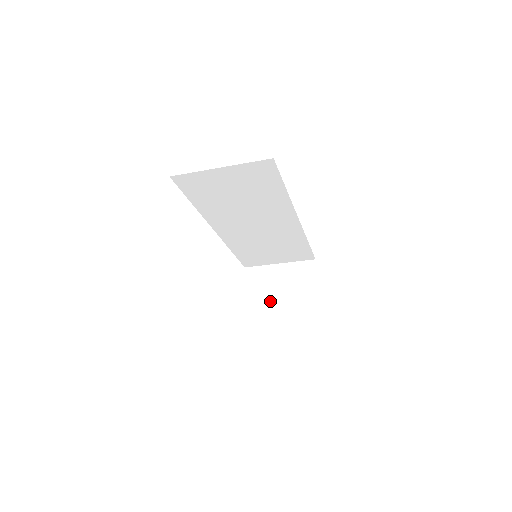
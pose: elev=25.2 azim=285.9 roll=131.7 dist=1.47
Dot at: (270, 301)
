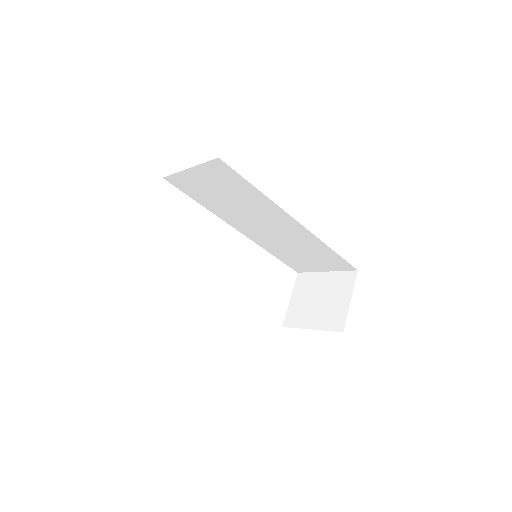
Dot at: (307, 308)
